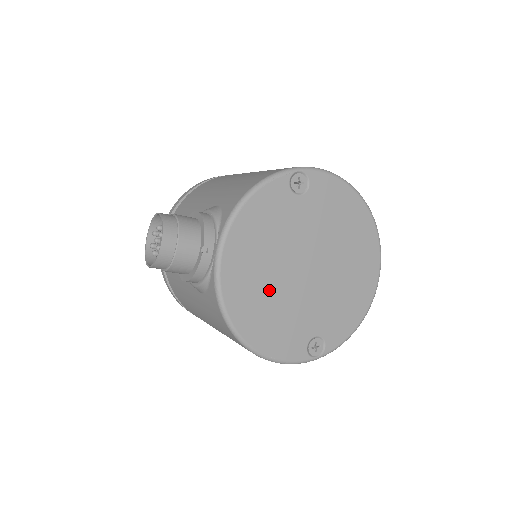
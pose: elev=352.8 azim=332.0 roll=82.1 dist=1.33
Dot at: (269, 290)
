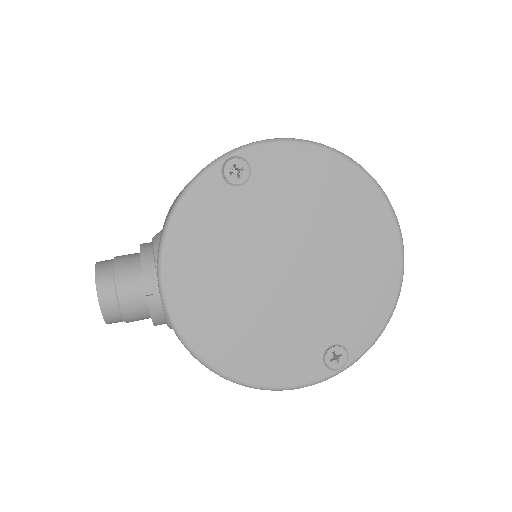
Dot at: (244, 312)
